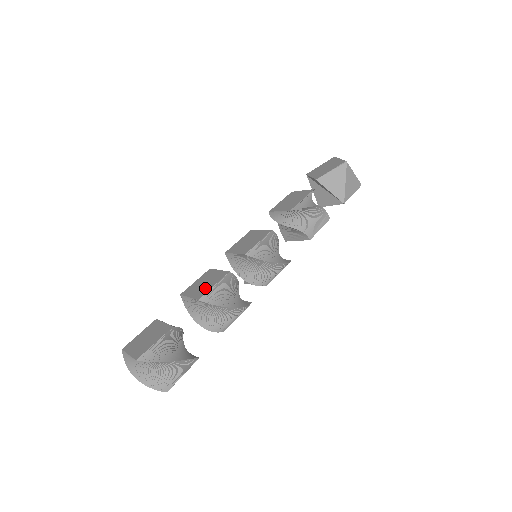
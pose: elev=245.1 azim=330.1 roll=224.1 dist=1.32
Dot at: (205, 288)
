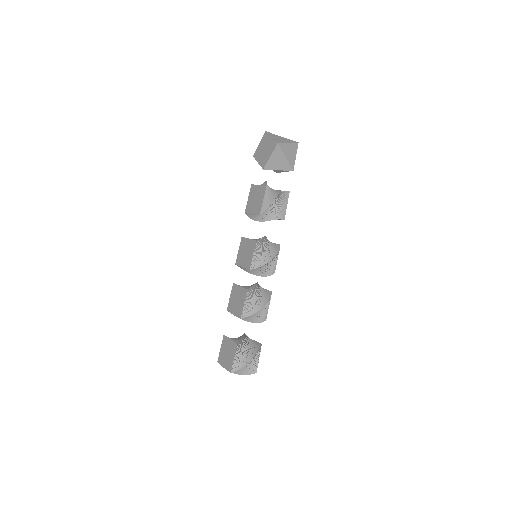
Dot at: (240, 306)
